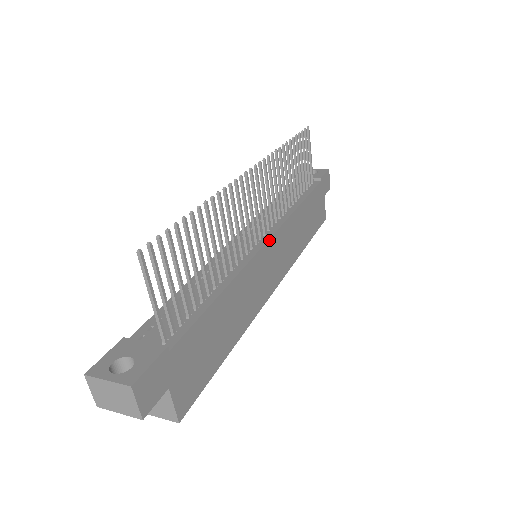
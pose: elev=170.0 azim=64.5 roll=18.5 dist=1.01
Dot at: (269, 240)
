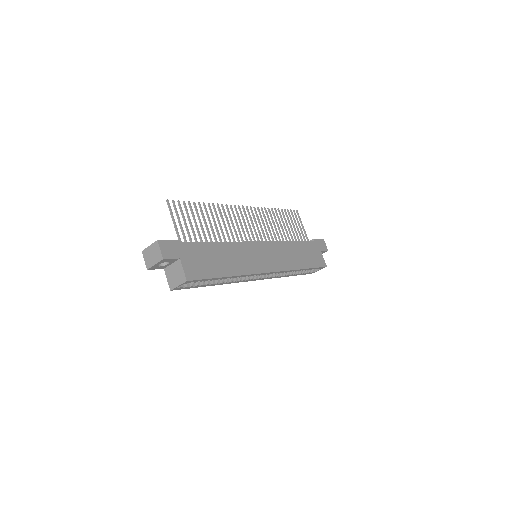
Dot at: (260, 242)
